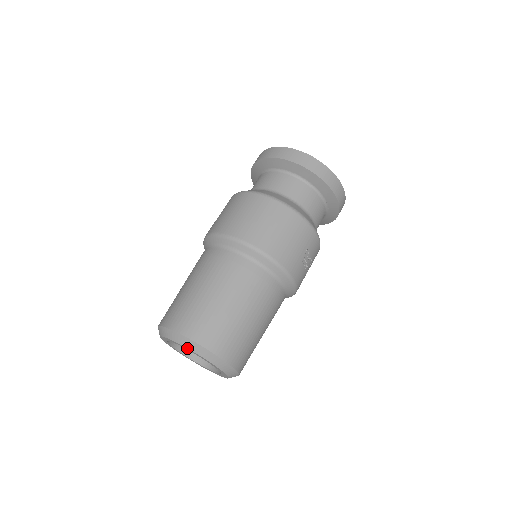
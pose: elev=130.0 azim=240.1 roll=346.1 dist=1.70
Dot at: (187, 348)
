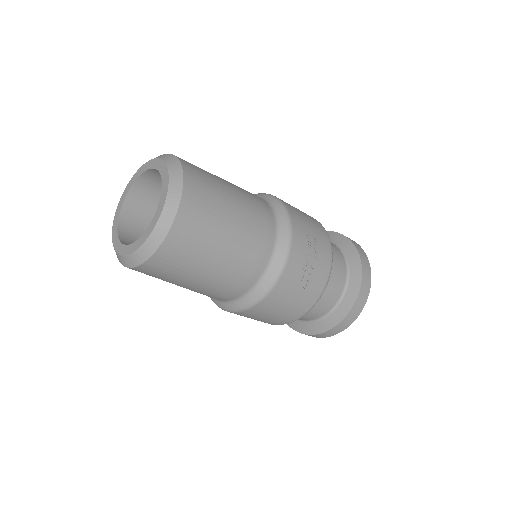
Dot at: (155, 159)
